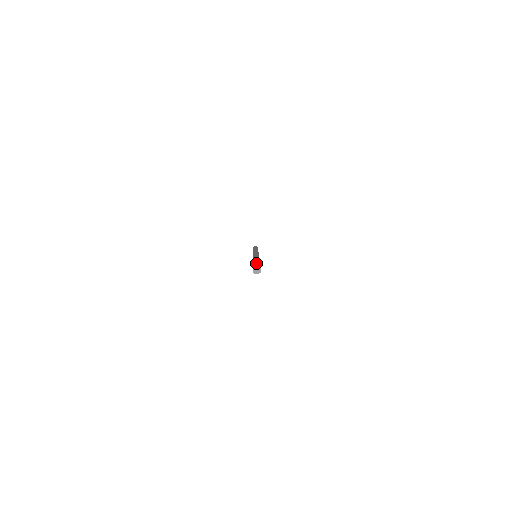
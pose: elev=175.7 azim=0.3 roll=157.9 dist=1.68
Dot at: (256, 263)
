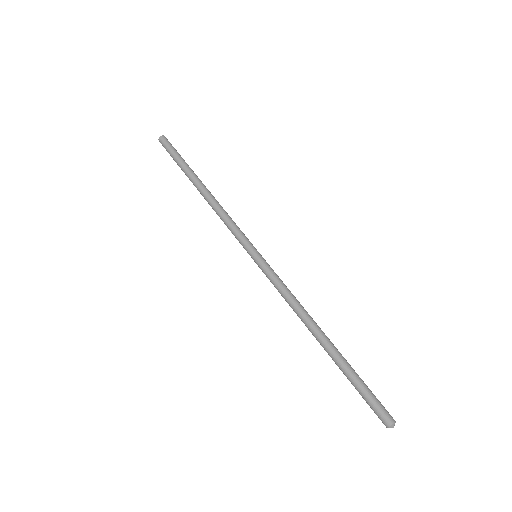
Dot at: (369, 402)
